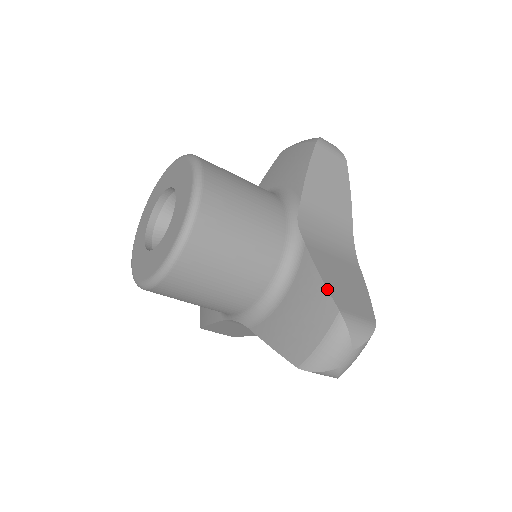
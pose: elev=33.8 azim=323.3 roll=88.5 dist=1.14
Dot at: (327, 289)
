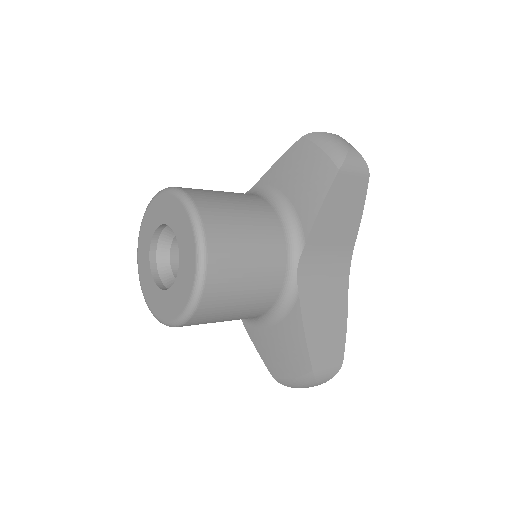
Dot at: (307, 349)
